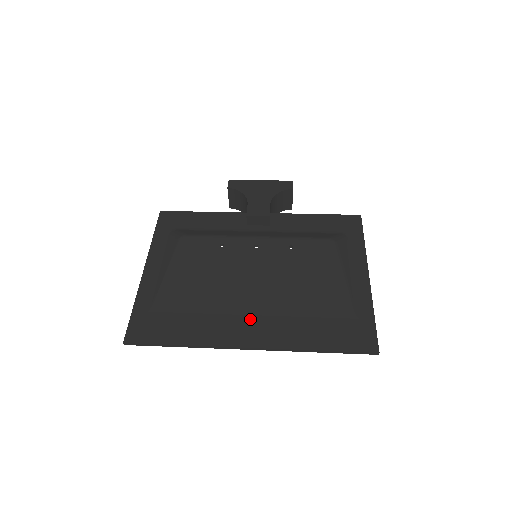
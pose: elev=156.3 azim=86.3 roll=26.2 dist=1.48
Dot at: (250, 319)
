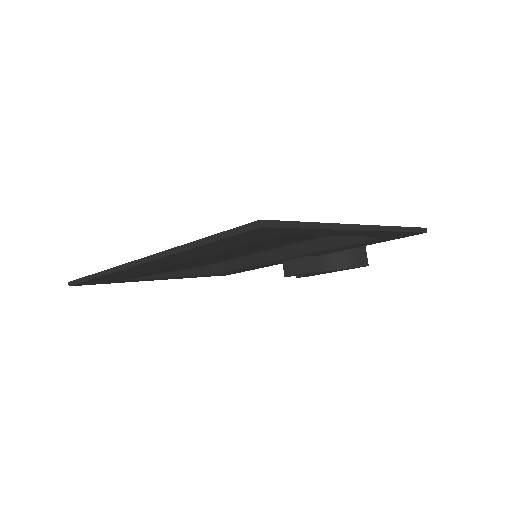
Dot at: occluded
